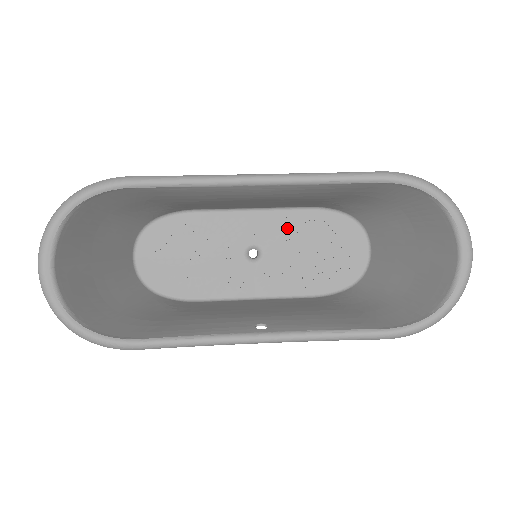
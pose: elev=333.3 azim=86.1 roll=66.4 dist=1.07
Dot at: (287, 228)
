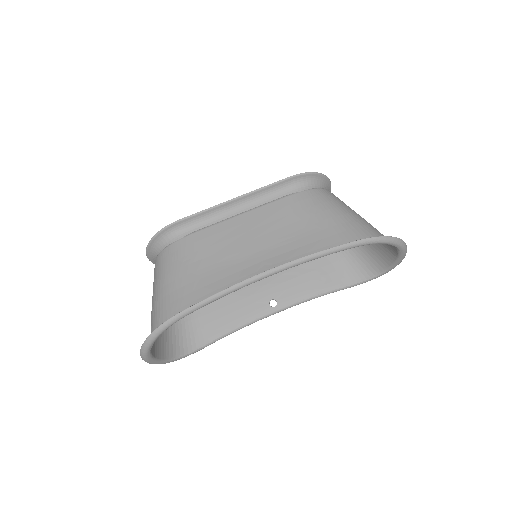
Dot at: occluded
